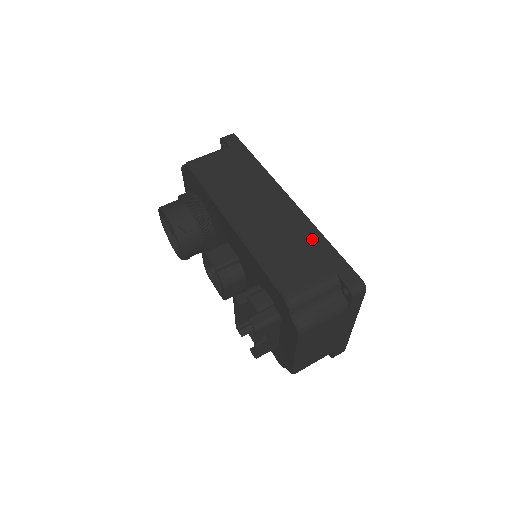
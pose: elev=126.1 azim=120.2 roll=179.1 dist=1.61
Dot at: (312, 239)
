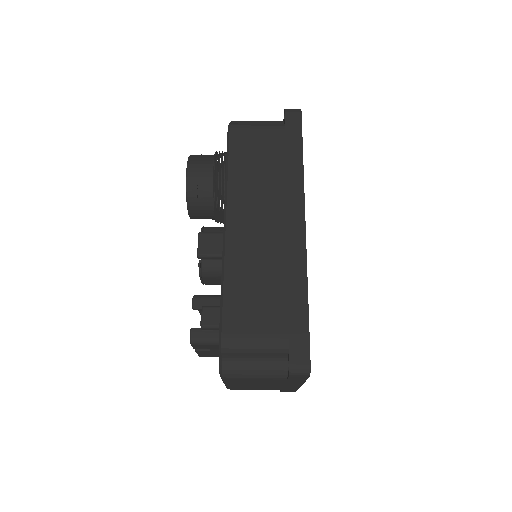
Dot at: (293, 287)
